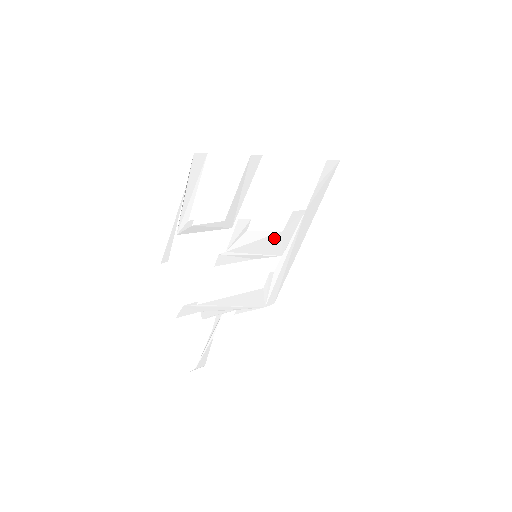
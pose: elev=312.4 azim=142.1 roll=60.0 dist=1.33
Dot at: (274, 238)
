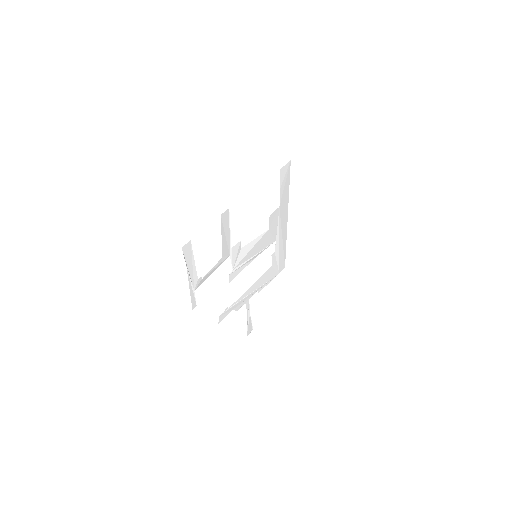
Dot at: (264, 238)
